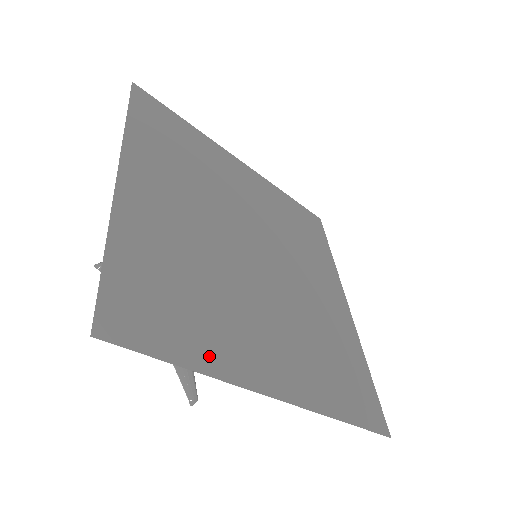
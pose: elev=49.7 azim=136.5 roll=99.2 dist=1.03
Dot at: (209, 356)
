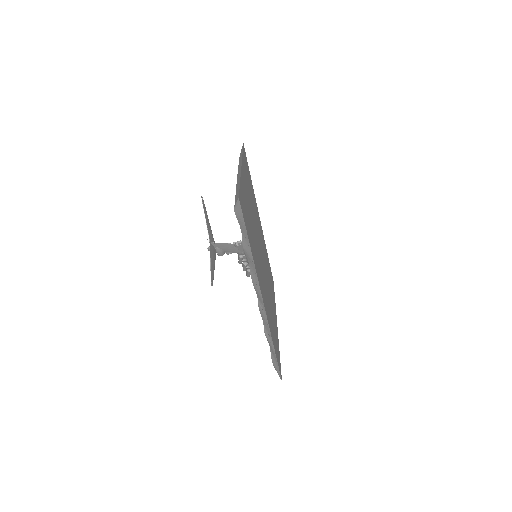
Dot at: occluded
